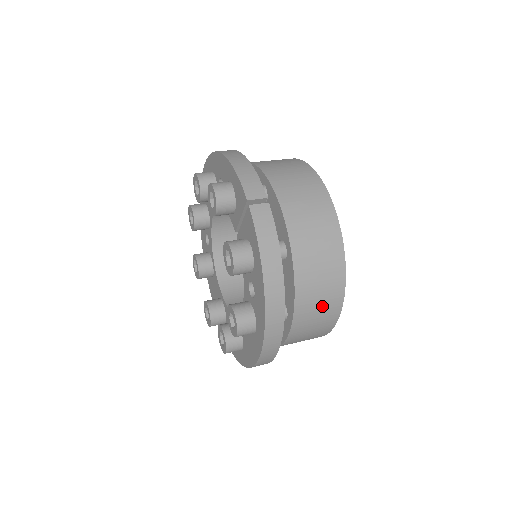
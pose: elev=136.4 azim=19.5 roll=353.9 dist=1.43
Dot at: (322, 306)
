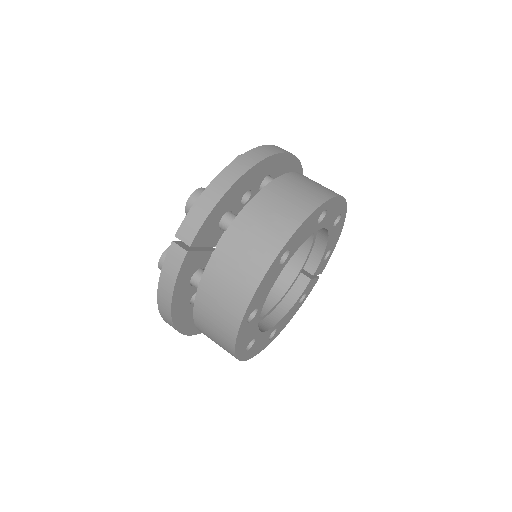
Dot at: (219, 344)
